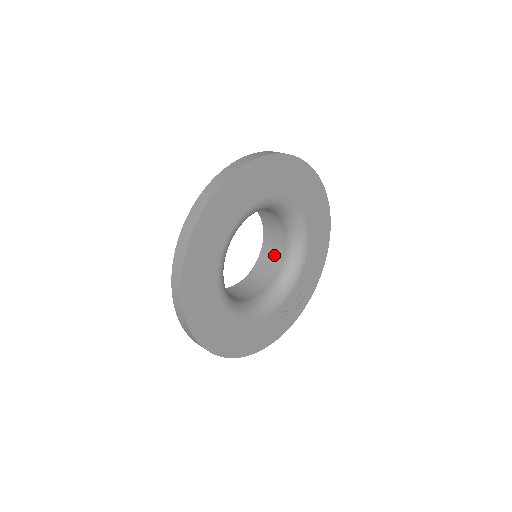
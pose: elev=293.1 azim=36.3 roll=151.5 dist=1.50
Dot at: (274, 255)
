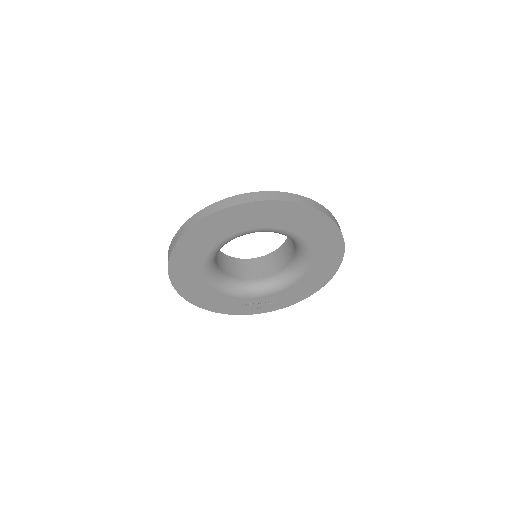
Dot at: (275, 264)
